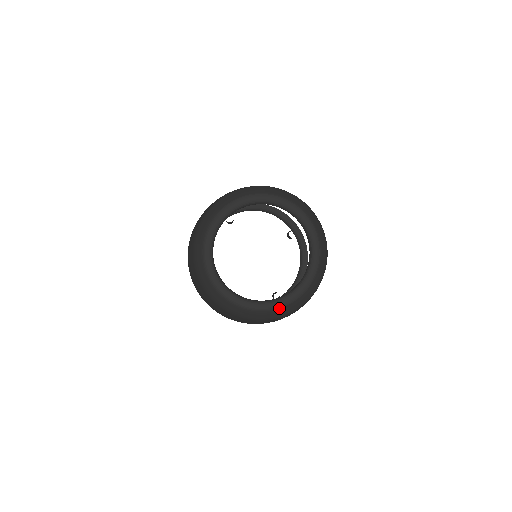
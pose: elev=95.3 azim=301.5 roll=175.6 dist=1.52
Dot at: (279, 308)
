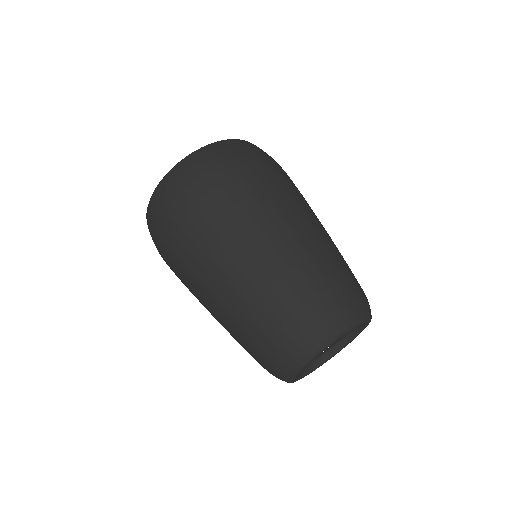
Dot at: (348, 343)
